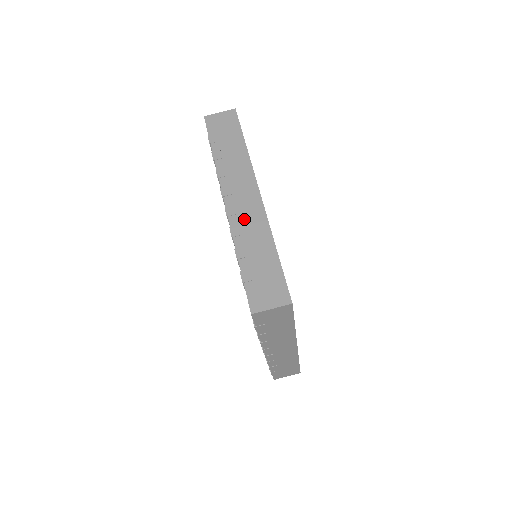
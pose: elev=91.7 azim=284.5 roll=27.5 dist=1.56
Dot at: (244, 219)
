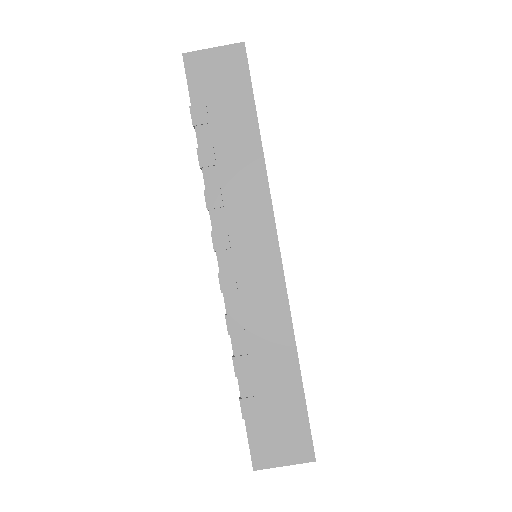
Dot at: (250, 302)
